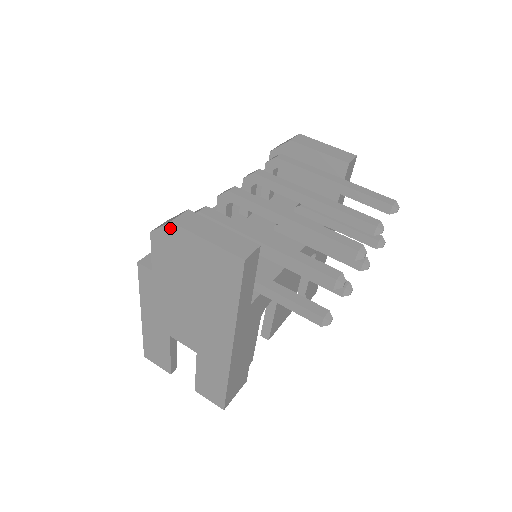
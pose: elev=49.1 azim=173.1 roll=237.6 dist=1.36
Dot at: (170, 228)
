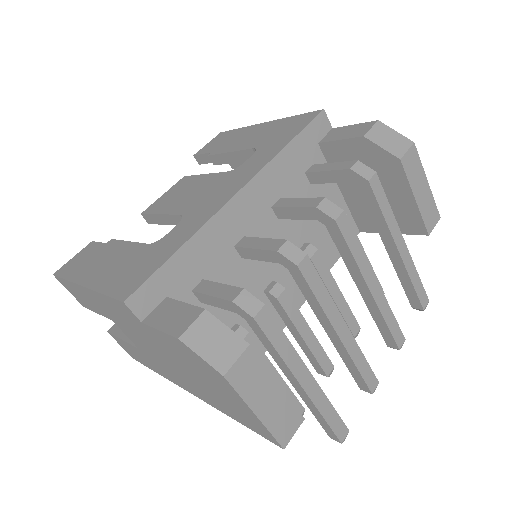
Dot at: (216, 372)
